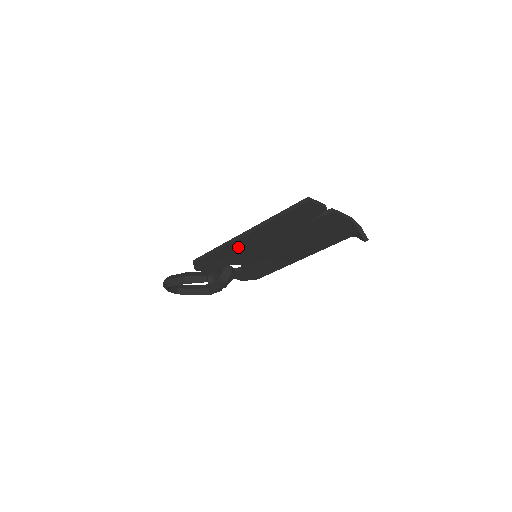
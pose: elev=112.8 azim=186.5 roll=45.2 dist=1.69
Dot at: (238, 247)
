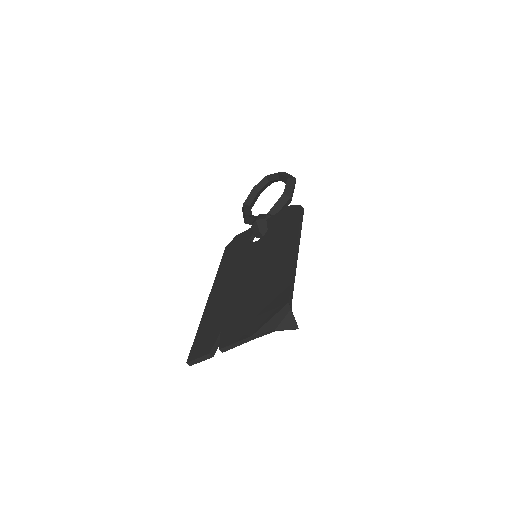
Dot at: occluded
